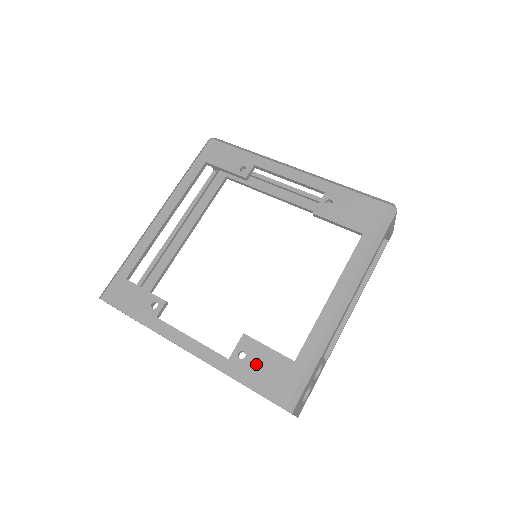
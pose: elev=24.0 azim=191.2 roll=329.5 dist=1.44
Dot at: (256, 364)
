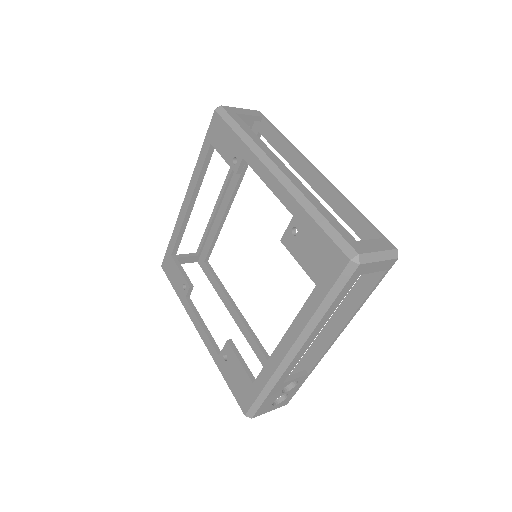
Dot at: (232, 370)
